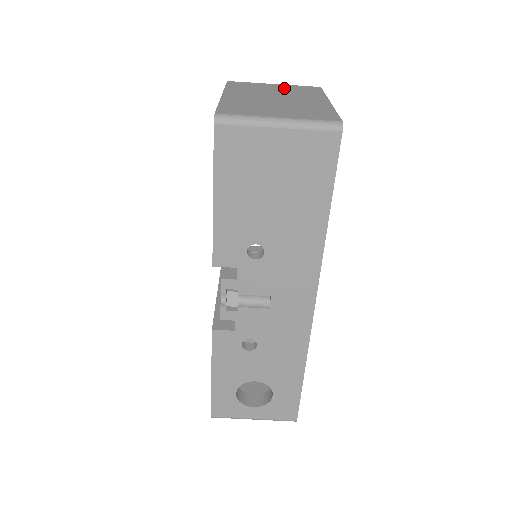
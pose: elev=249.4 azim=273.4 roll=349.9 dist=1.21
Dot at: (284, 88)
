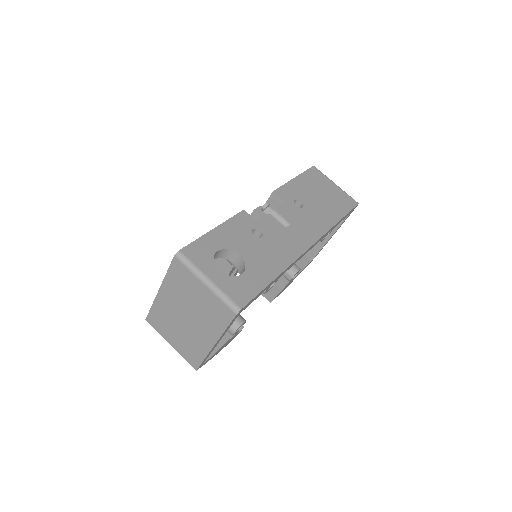
Dot at: occluded
